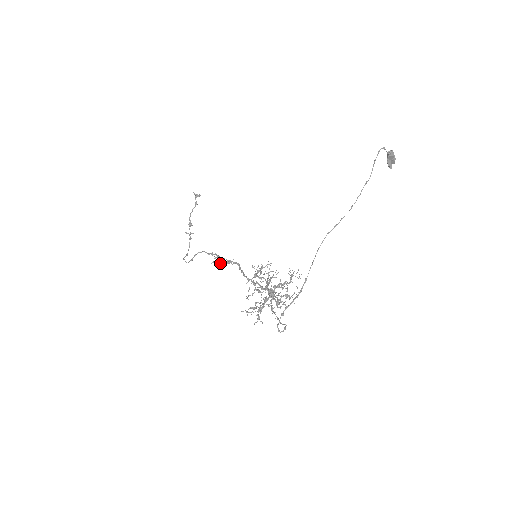
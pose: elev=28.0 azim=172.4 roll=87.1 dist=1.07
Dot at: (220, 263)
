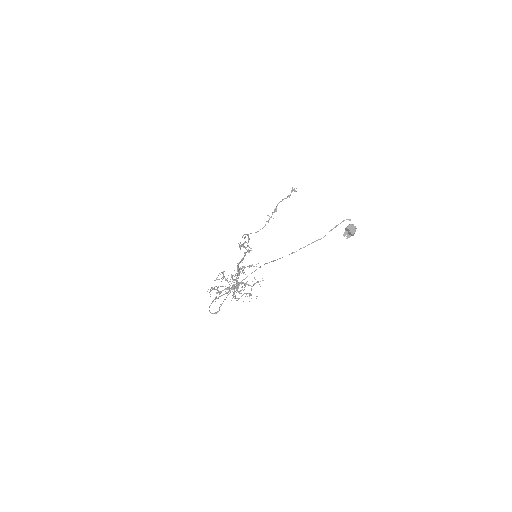
Dot at: occluded
